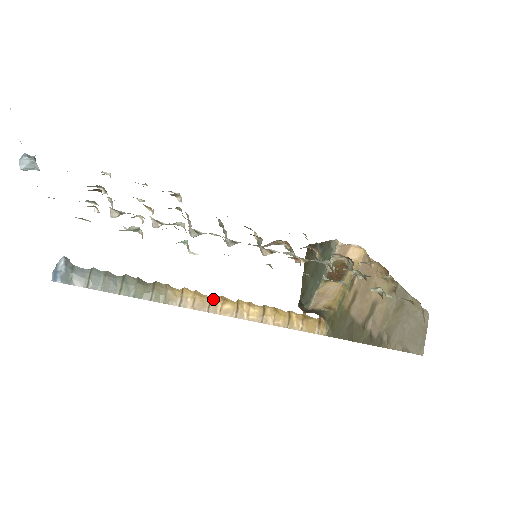
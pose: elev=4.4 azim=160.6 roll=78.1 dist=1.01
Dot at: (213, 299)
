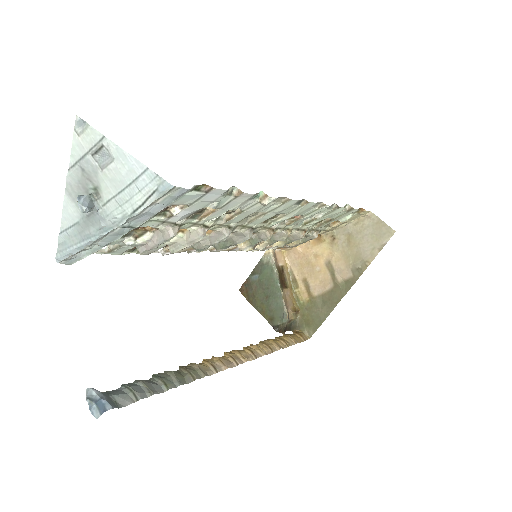
Dot at: (230, 354)
